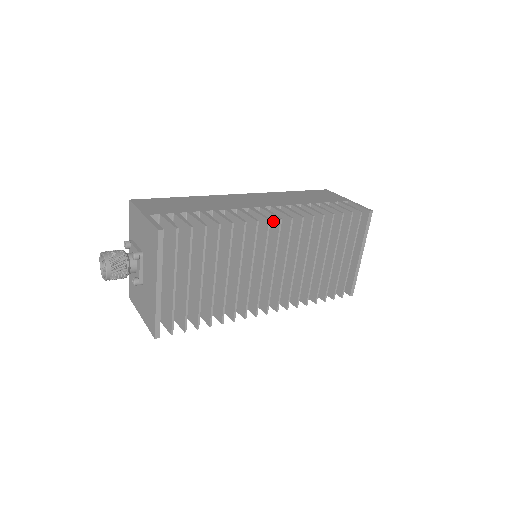
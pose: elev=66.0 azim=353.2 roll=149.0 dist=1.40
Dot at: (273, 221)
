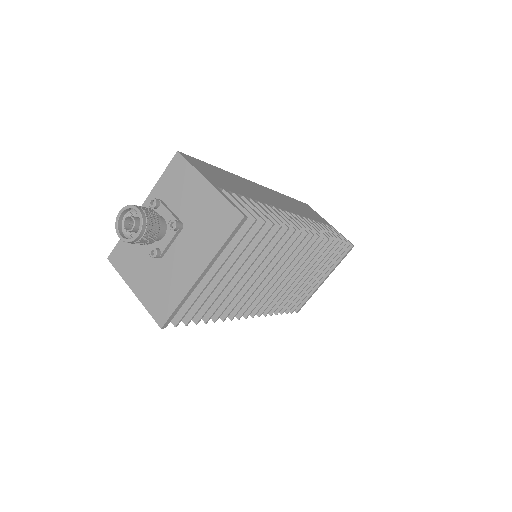
Dot at: occluded
